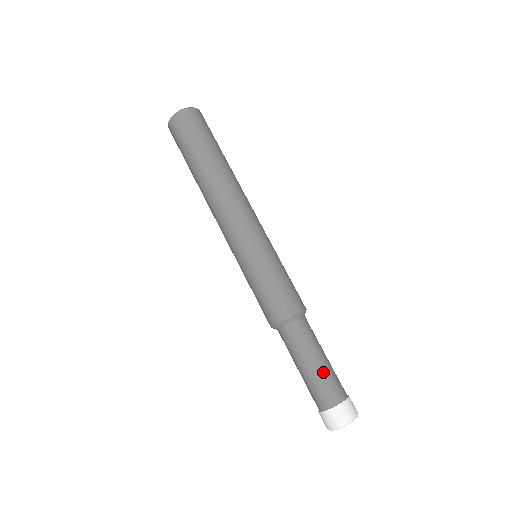
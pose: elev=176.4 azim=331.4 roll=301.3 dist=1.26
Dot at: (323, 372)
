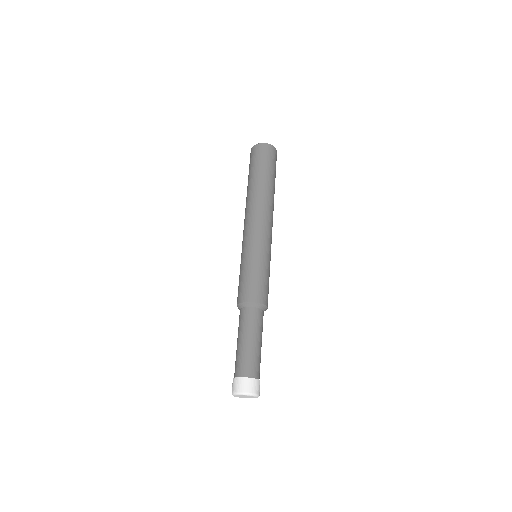
Dot at: (244, 350)
